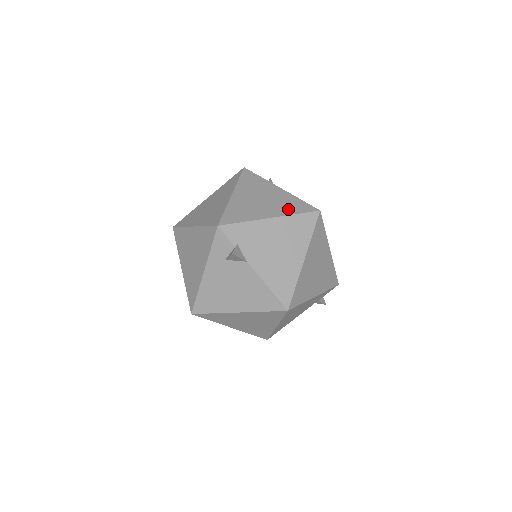
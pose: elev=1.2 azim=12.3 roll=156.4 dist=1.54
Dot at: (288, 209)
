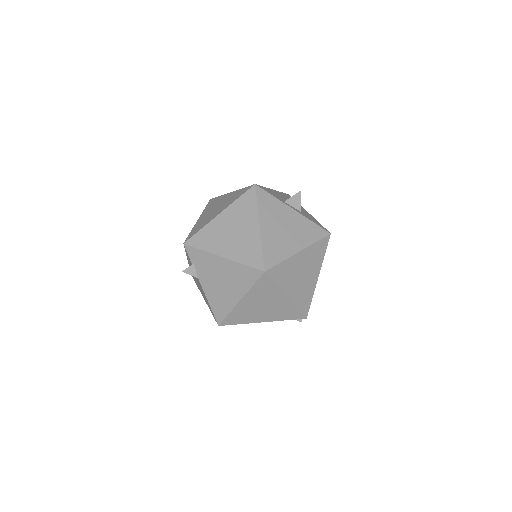
Dot at: (242, 255)
